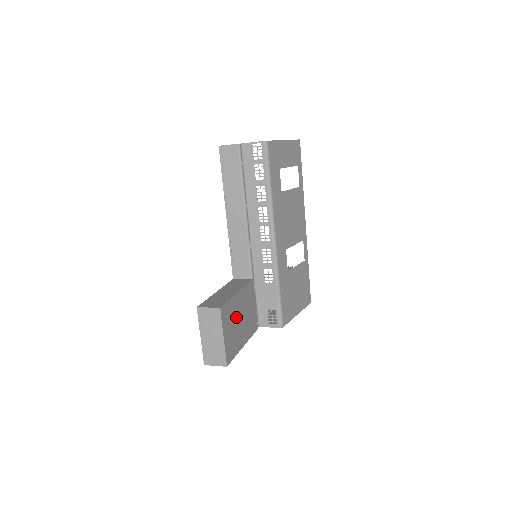
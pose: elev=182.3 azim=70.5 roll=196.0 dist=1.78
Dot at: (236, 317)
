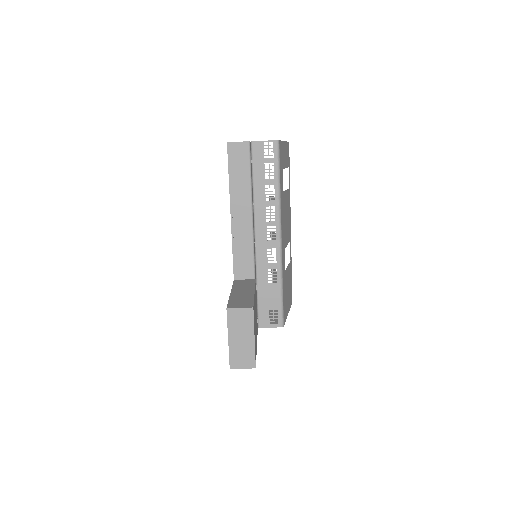
Dot at: (255, 317)
